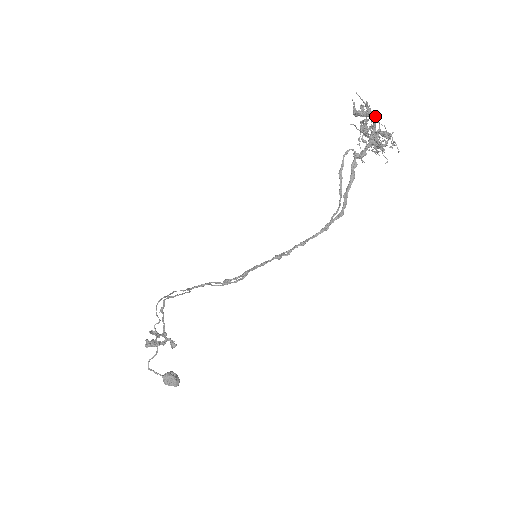
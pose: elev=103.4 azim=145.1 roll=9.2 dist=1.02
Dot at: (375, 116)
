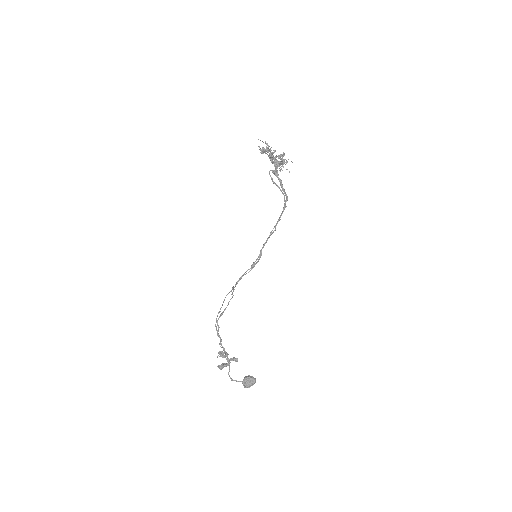
Dot at: occluded
